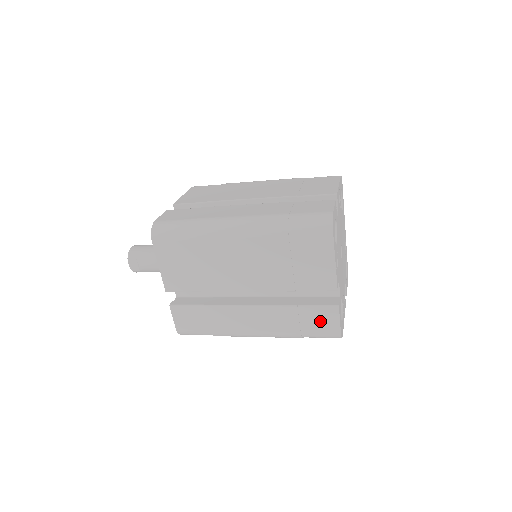
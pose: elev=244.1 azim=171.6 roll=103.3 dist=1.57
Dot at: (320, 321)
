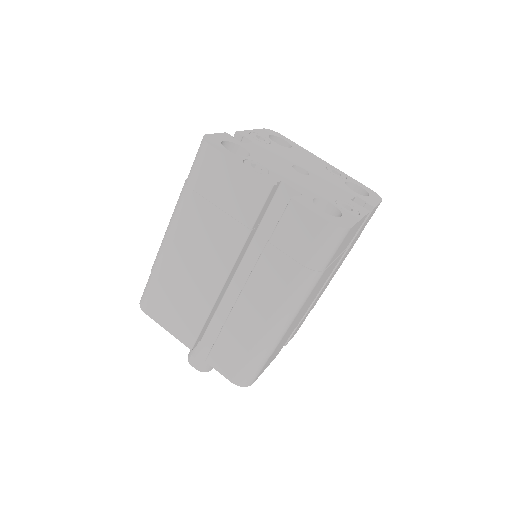
Dot at: (299, 233)
